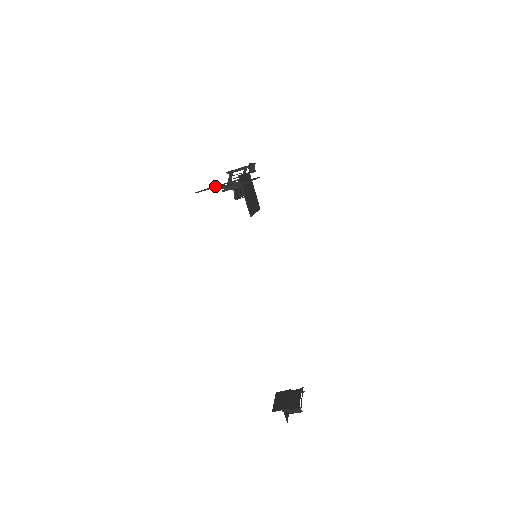
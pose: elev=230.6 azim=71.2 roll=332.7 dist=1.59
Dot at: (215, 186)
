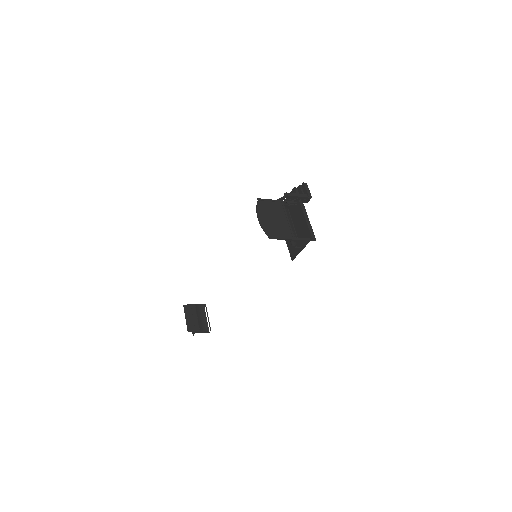
Dot at: (289, 239)
